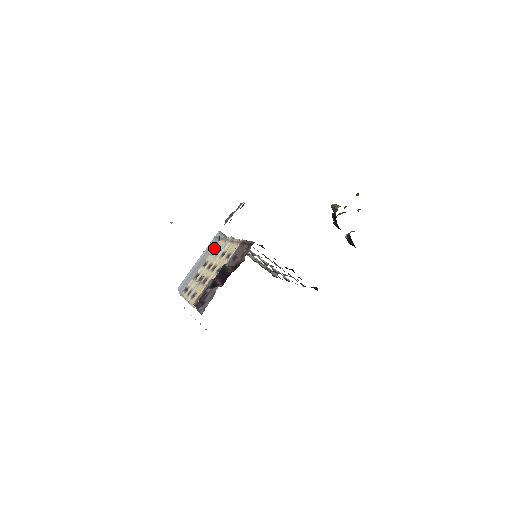
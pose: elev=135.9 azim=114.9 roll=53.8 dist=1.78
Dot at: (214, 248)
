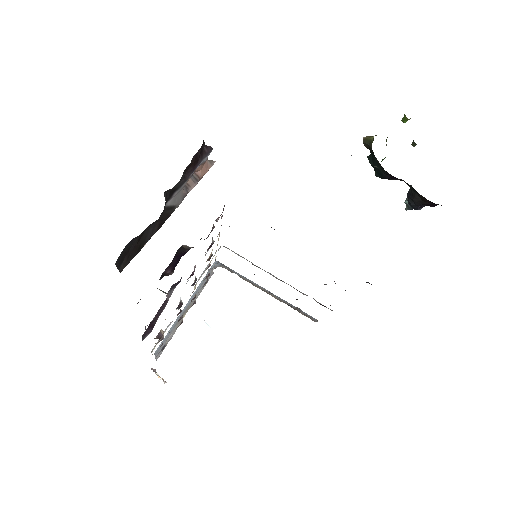
Dot at: (206, 280)
